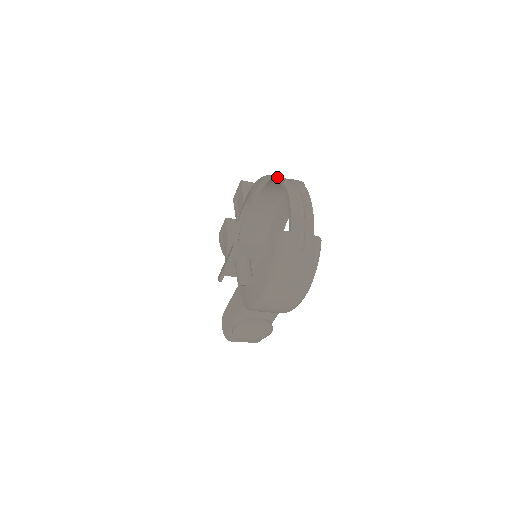
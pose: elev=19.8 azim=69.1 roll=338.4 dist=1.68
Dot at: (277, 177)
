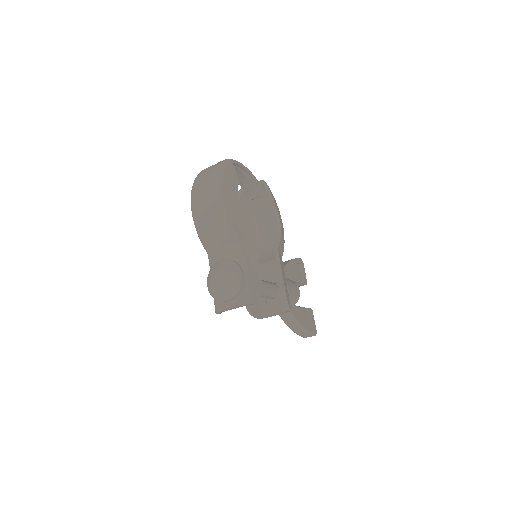
Dot at: (242, 187)
